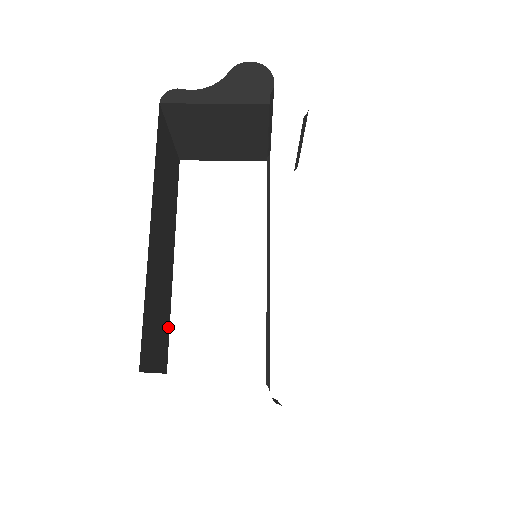
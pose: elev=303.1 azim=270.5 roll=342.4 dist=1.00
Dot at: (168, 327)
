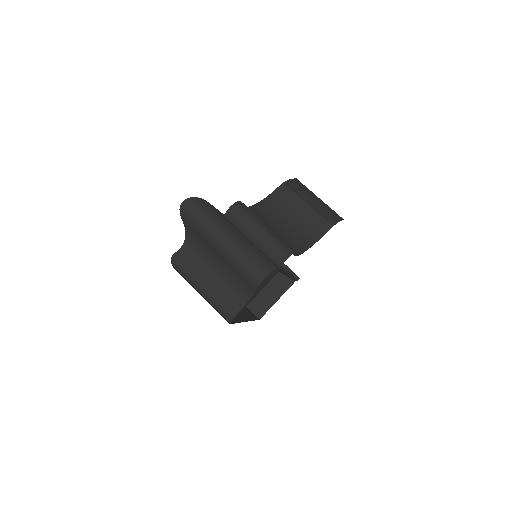
Dot at: occluded
